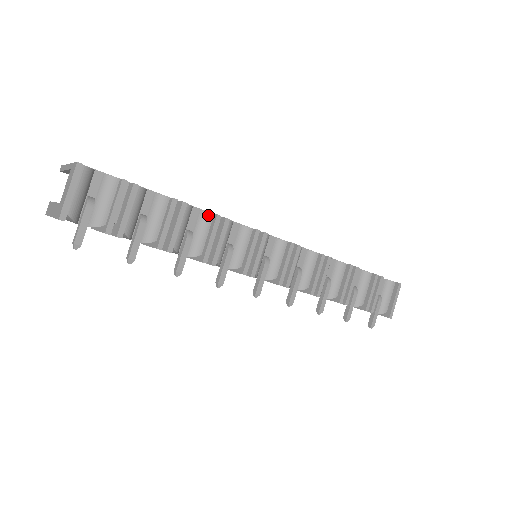
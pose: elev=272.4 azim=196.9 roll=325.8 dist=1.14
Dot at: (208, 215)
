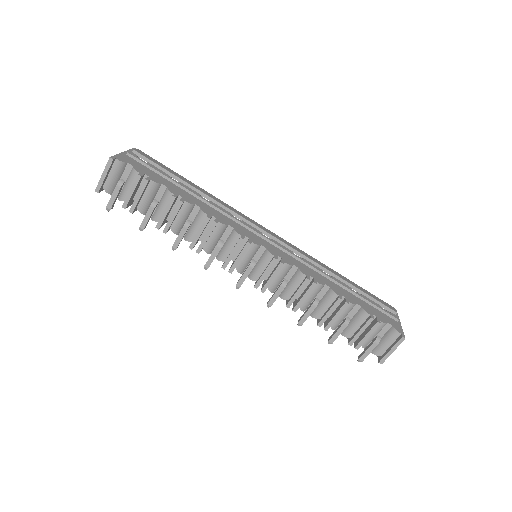
Dot at: (203, 214)
